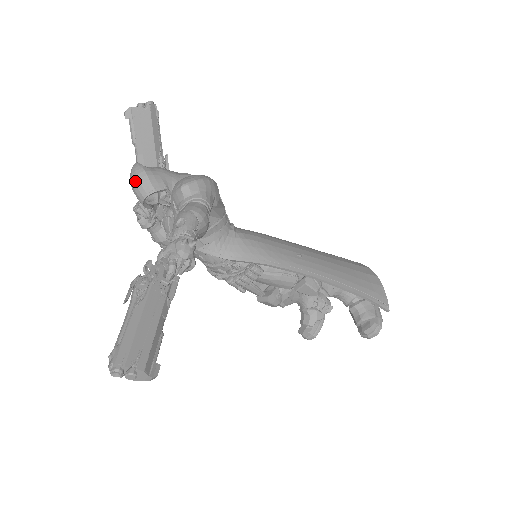
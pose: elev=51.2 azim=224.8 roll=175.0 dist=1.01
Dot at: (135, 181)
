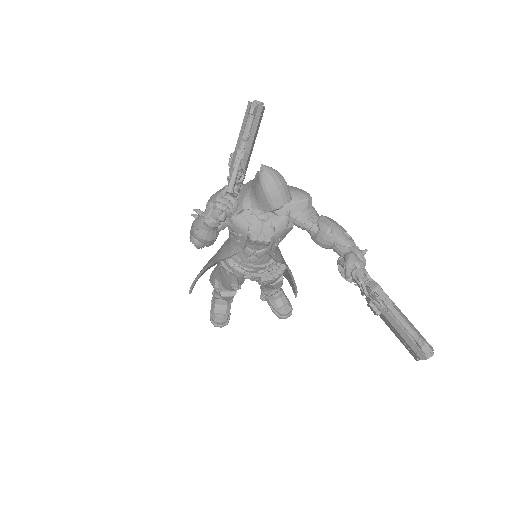
Dot at: (279, 186)
